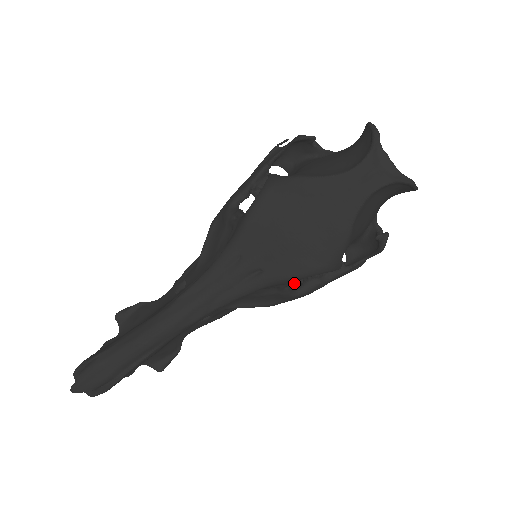
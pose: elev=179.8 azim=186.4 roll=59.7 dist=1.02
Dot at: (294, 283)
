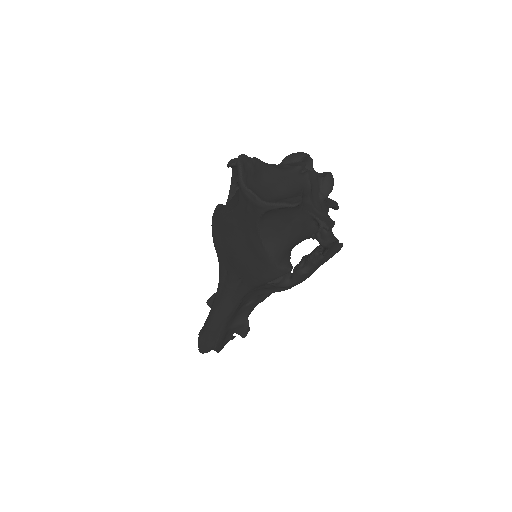
Dot at: (279, 278)
